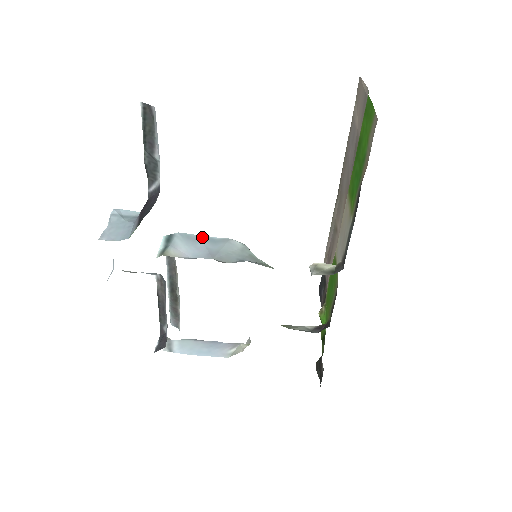
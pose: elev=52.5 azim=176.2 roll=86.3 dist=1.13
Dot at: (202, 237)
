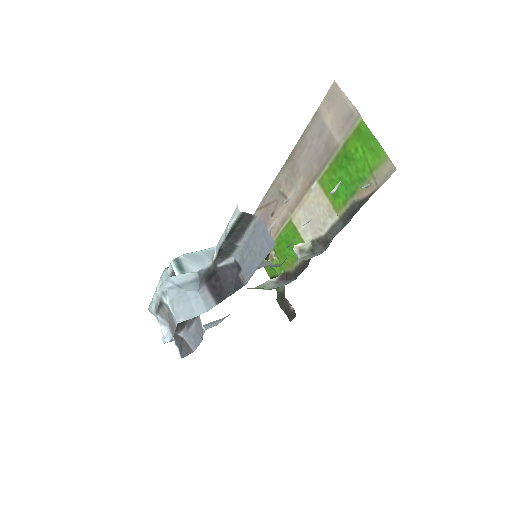
Dot at: (205, 252)
